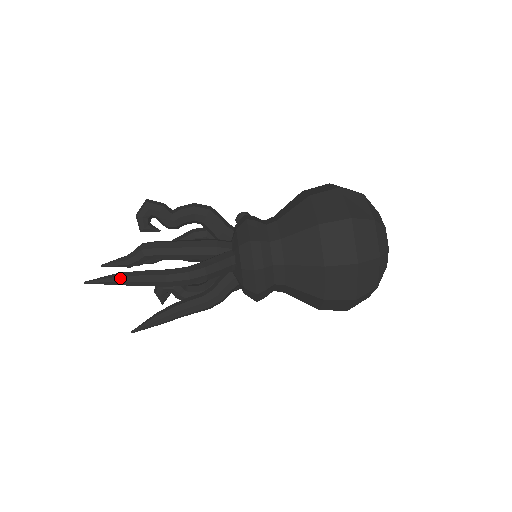
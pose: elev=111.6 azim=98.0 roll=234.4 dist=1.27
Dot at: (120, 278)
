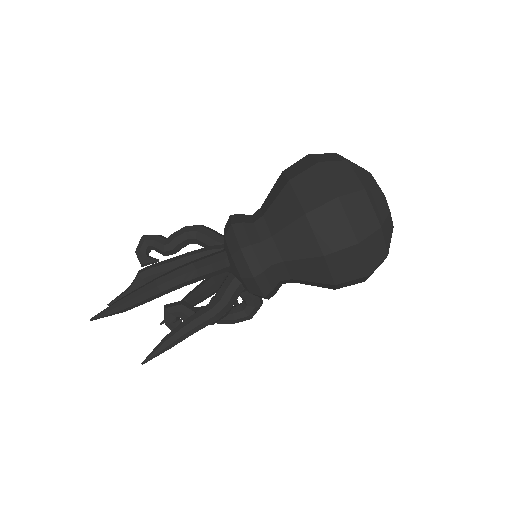
Dot at: (119, 302)
